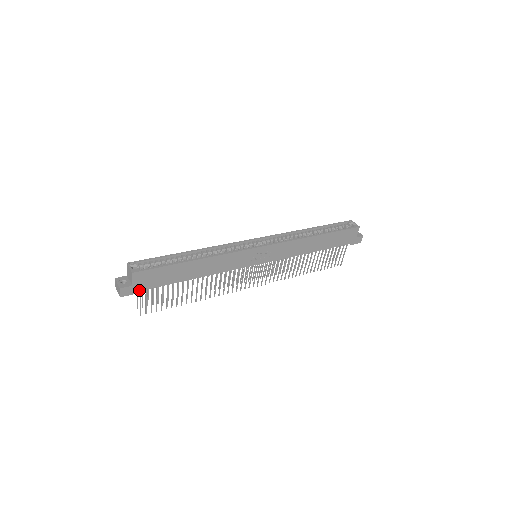
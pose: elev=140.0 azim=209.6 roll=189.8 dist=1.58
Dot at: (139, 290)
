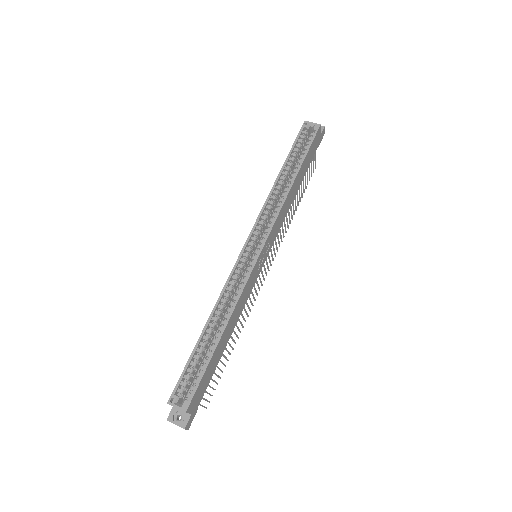
Dot at: (197, 407)
